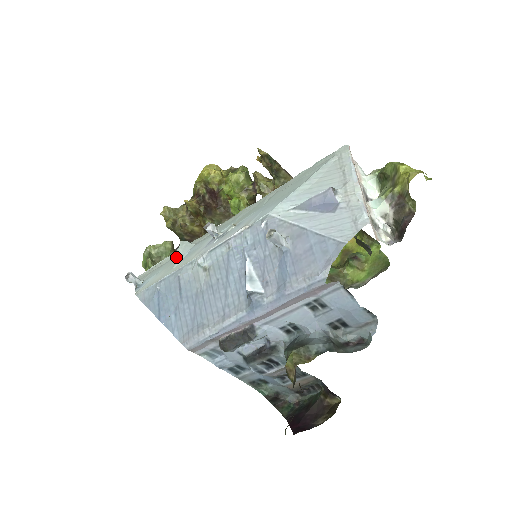
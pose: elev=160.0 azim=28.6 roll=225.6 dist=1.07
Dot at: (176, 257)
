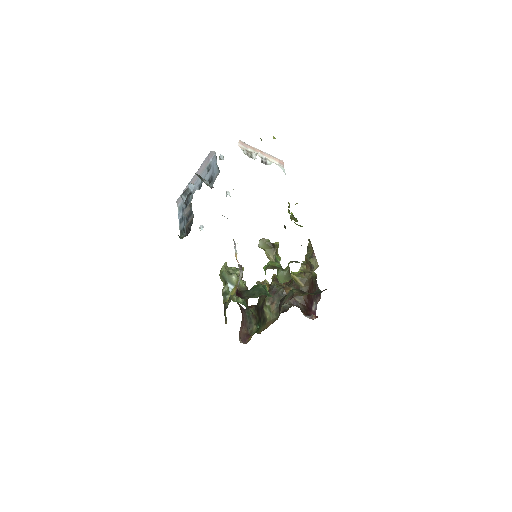
Dot at: occluded
